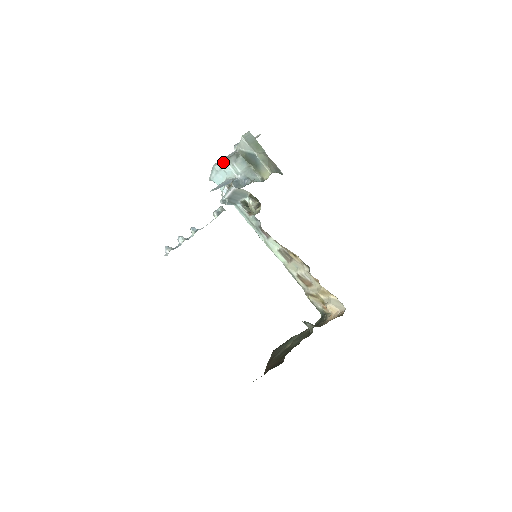
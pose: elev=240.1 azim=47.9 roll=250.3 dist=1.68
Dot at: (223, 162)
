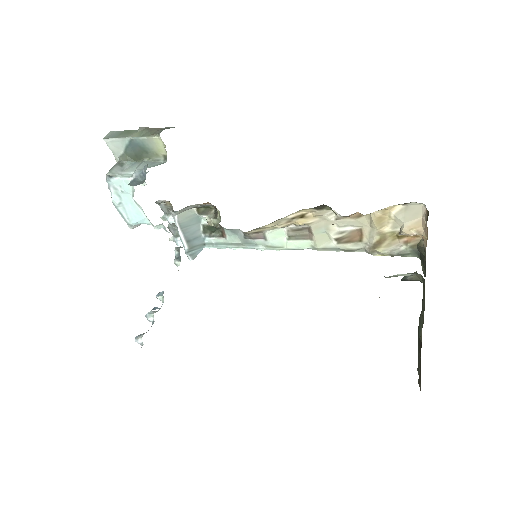
Dot at: (109, 182)
